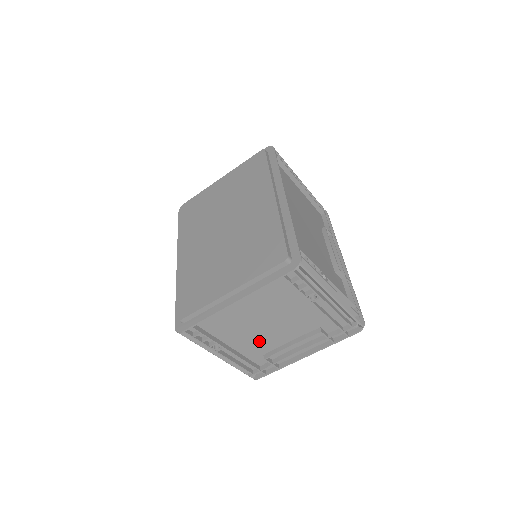
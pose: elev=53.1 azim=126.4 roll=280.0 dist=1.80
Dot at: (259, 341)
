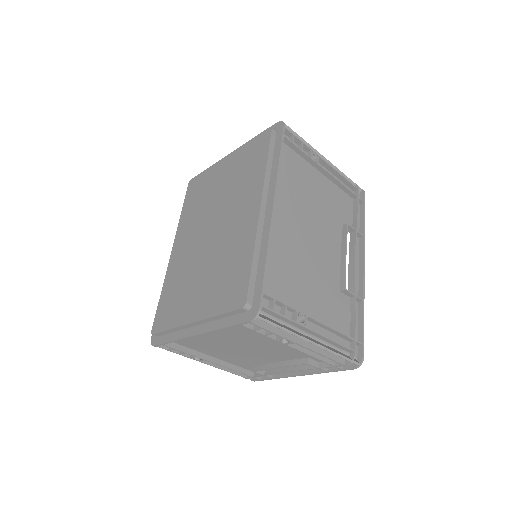
Dot at: (243, 357)
